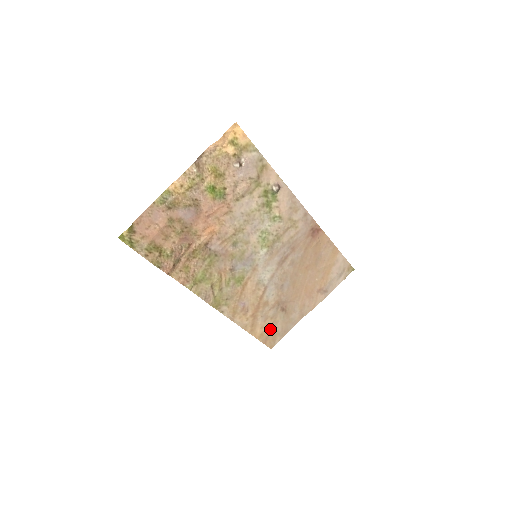
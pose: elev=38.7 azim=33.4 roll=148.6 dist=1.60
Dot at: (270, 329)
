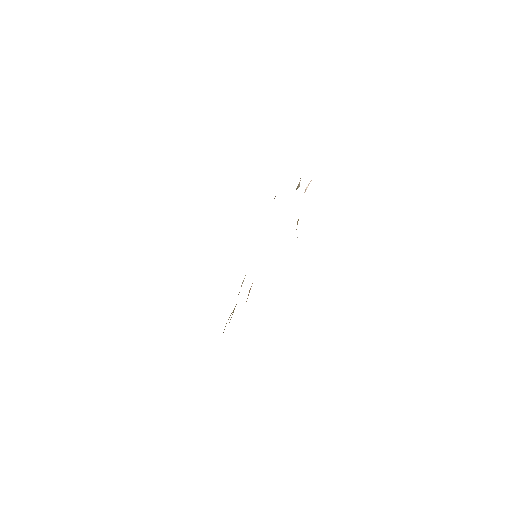
Dot at: occluded
